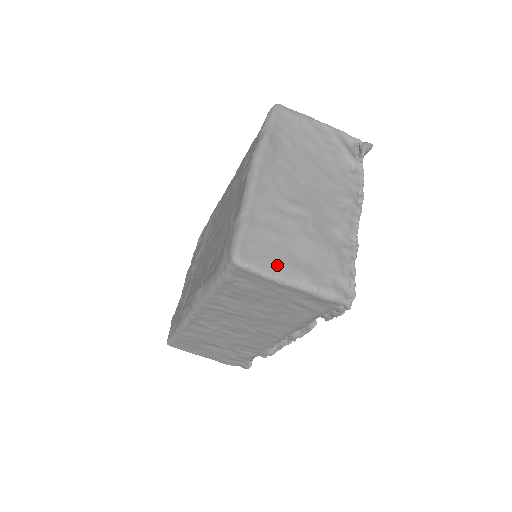
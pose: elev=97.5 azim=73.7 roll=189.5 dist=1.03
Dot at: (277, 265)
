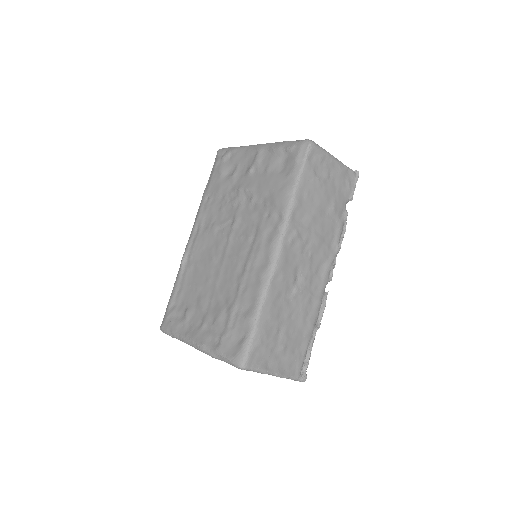
Dot at: occluded
